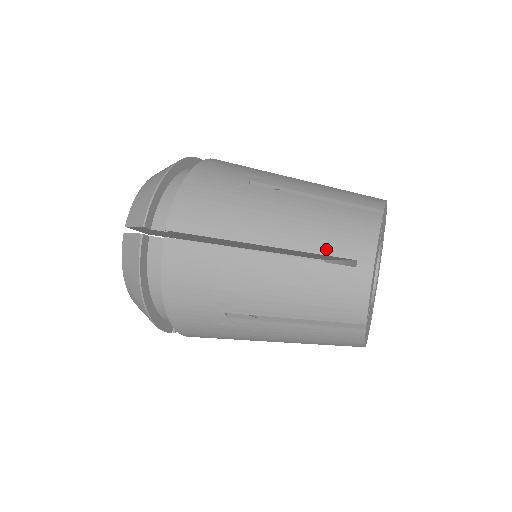
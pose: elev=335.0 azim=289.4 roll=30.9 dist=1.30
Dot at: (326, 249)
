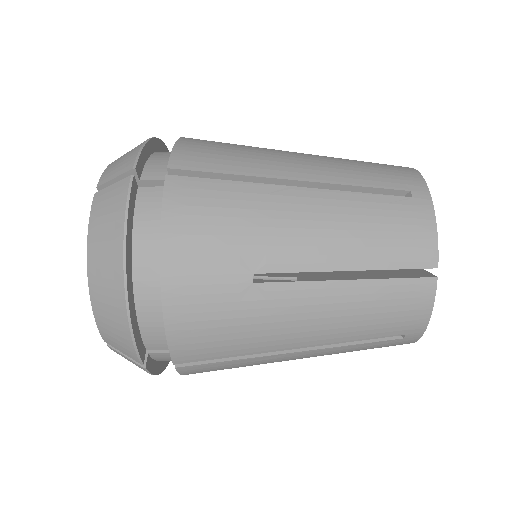
Dot at: (372, 182)
